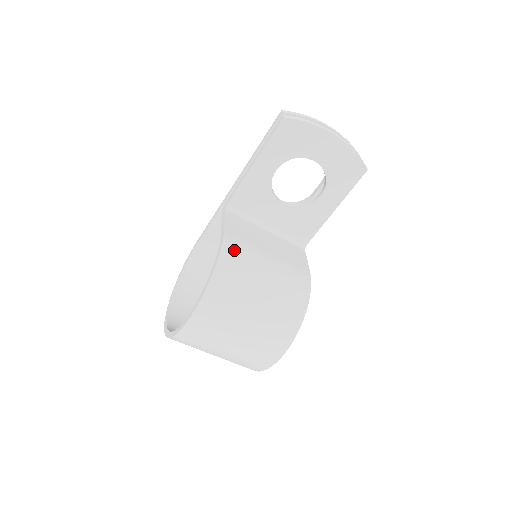
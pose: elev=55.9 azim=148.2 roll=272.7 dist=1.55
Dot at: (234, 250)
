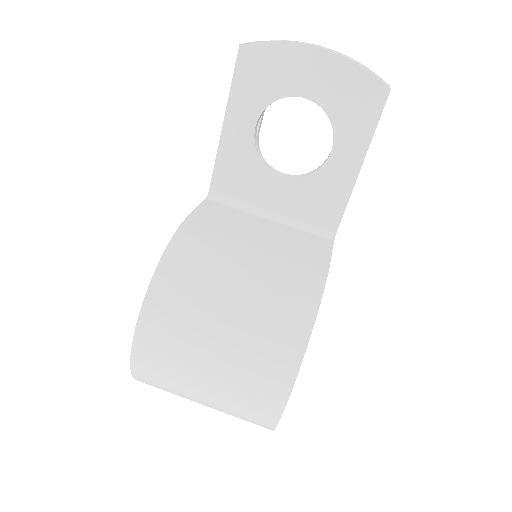
Dot at: (193, 239)
